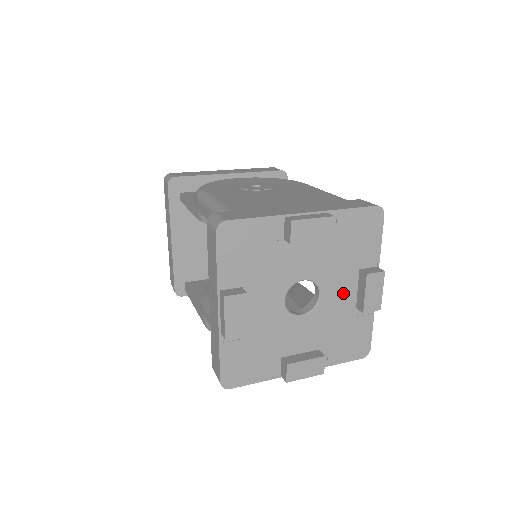
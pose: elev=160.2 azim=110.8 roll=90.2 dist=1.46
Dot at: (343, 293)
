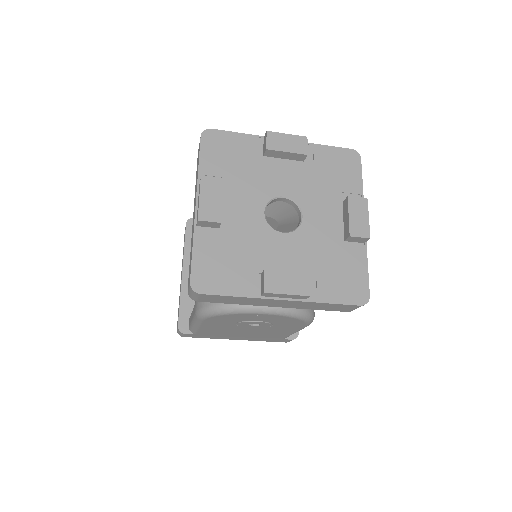
Dot at: (327, 221)
